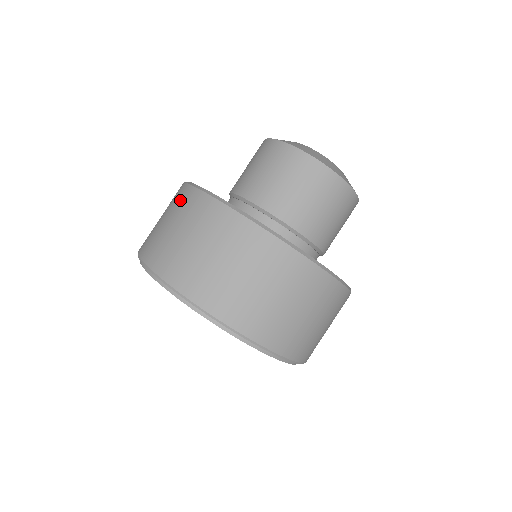
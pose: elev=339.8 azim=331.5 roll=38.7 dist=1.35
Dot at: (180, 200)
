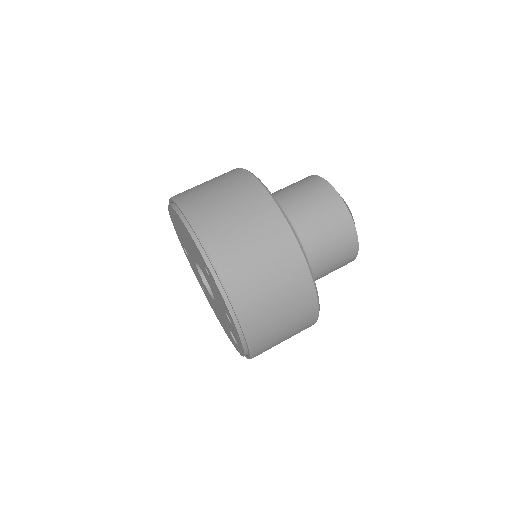
Dot at: occluded
